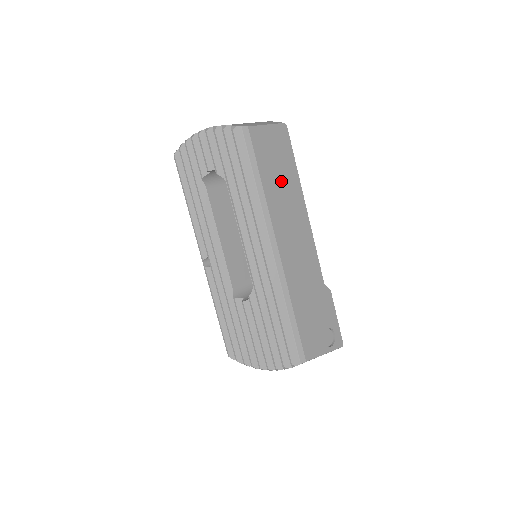
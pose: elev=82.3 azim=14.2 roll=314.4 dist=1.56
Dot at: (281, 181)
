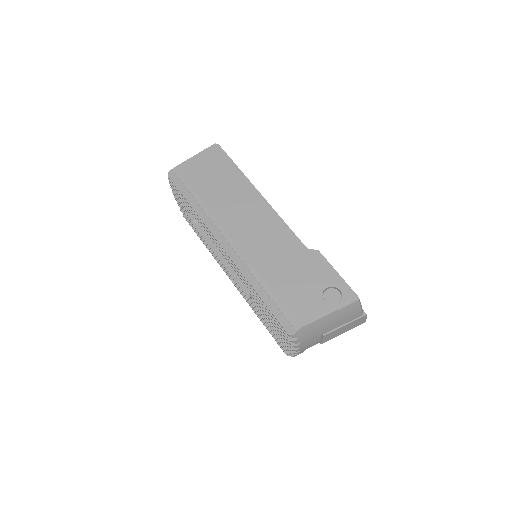
Dot at: (223, 187)
